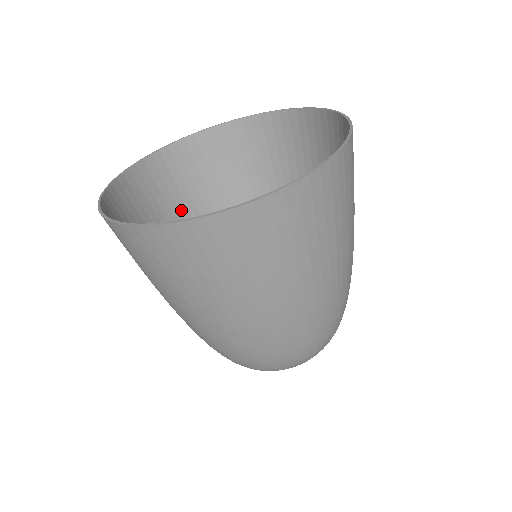
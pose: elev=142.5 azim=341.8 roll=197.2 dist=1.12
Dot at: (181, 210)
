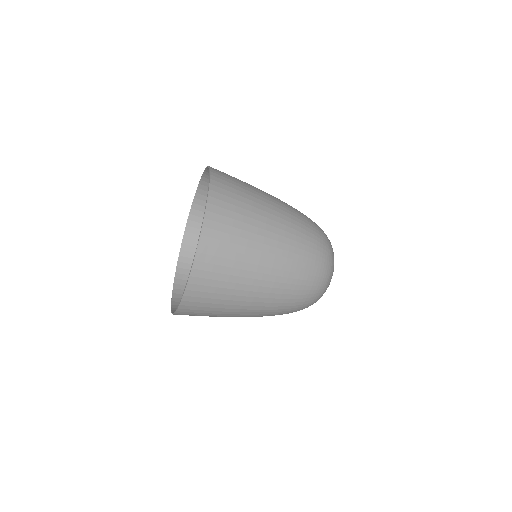
Dot at: occluded
